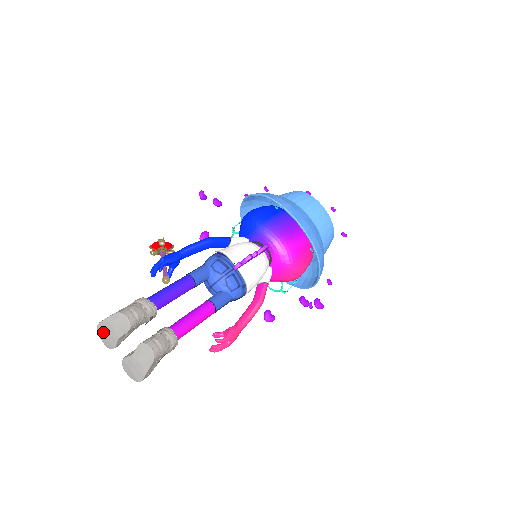
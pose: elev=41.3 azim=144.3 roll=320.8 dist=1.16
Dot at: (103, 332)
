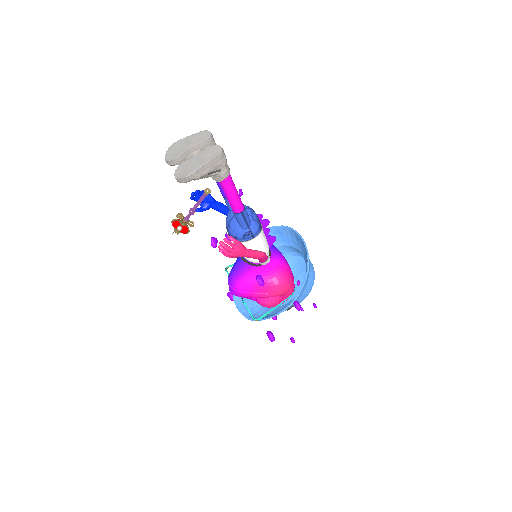
Dot at: (175, 147)
